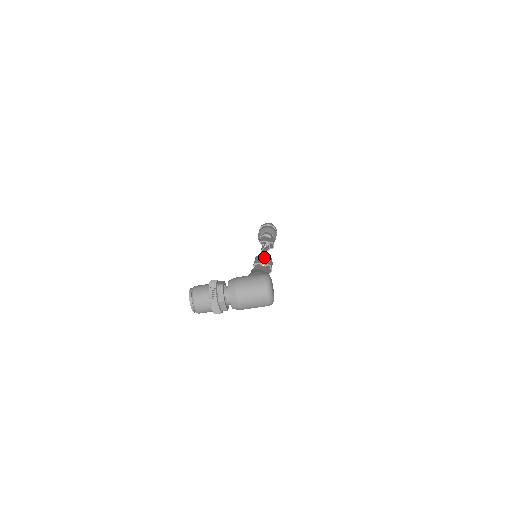
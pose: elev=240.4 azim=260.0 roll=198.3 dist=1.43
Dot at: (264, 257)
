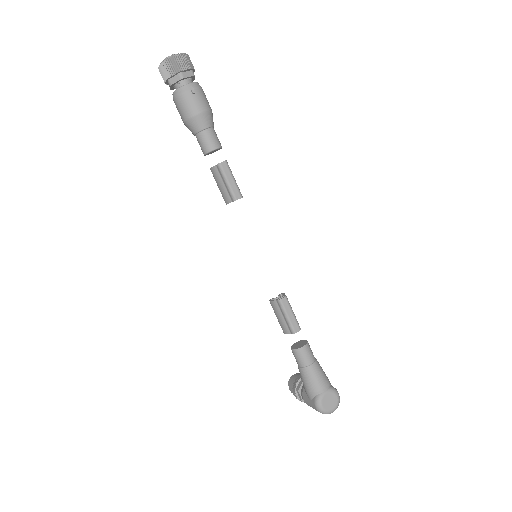
Dot at: (275, 304)
